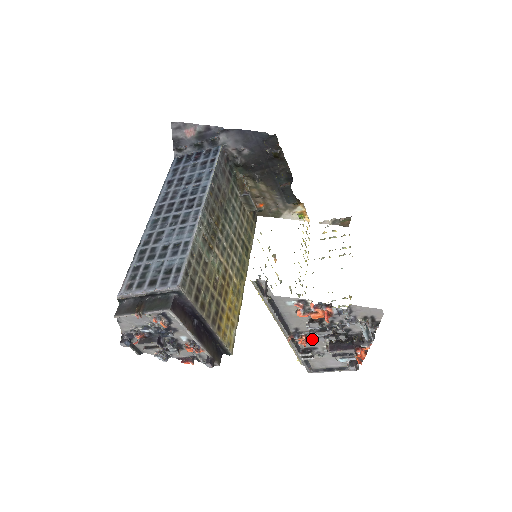
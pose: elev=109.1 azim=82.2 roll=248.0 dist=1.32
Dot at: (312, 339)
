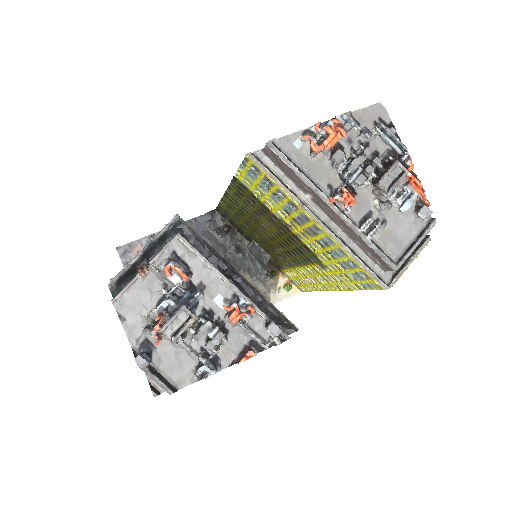
Dot at: (355, 193)
